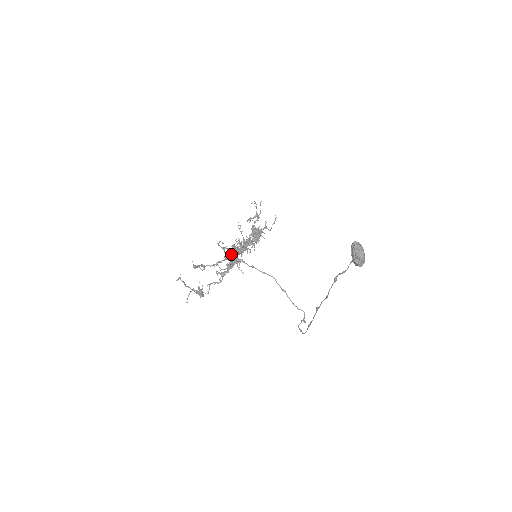
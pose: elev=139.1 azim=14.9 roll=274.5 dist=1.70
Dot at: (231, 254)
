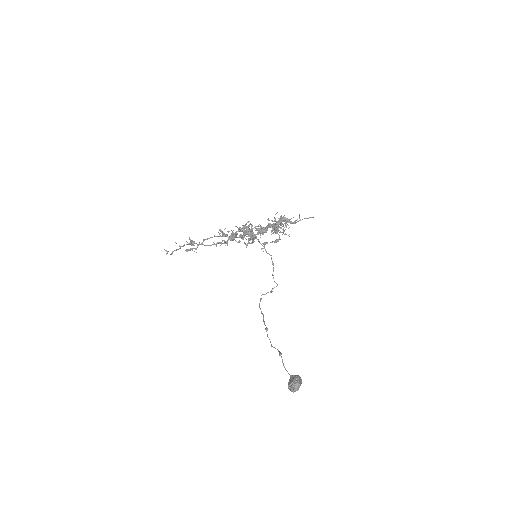
Dot at: (243, 225)
